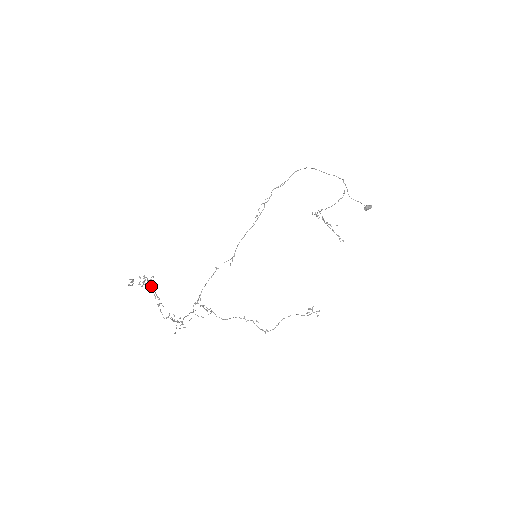
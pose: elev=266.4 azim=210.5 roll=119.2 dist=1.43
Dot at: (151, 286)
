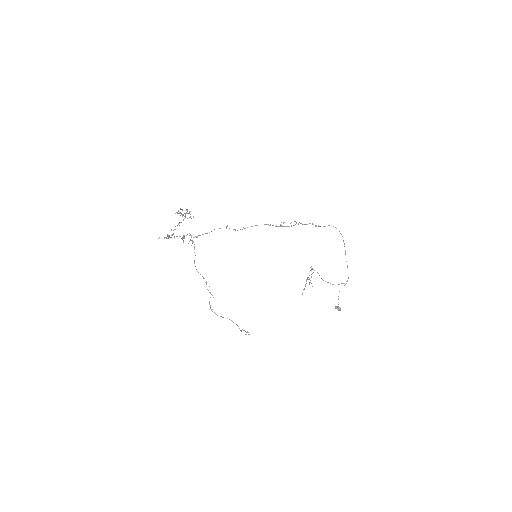
Dot at: occluded
